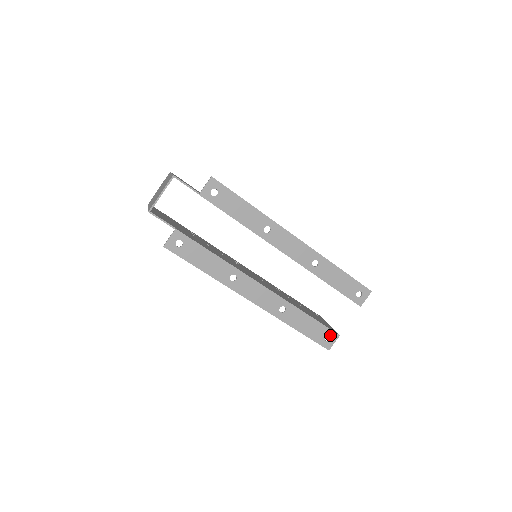
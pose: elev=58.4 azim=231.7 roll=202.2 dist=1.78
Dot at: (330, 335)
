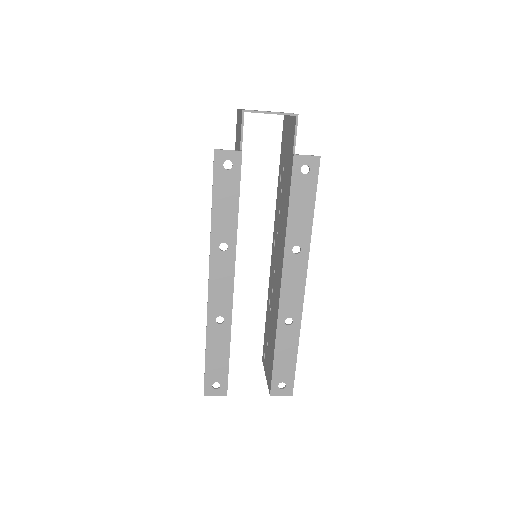
Dot at: (221, 386)
